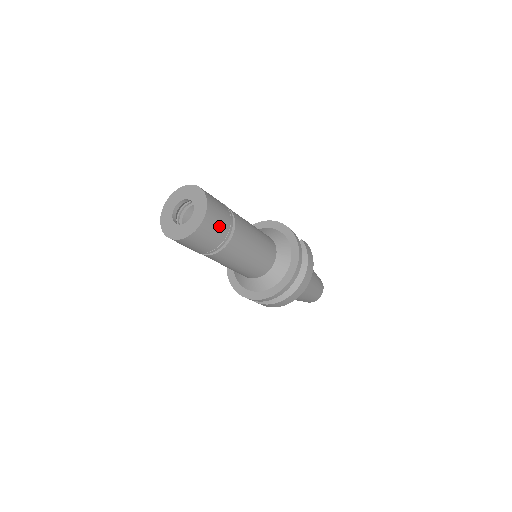
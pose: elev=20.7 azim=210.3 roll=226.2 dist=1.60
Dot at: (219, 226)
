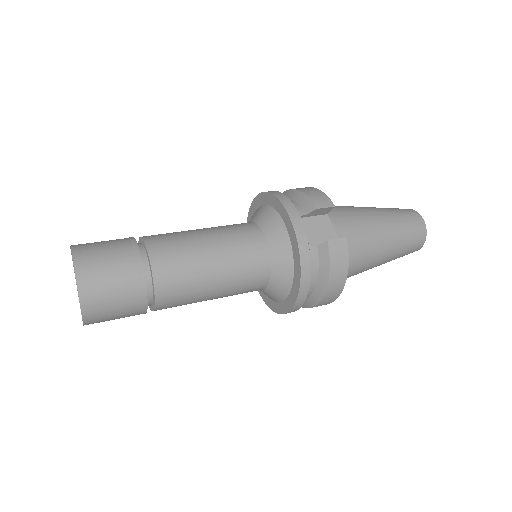
Dot at: (119, 311)
